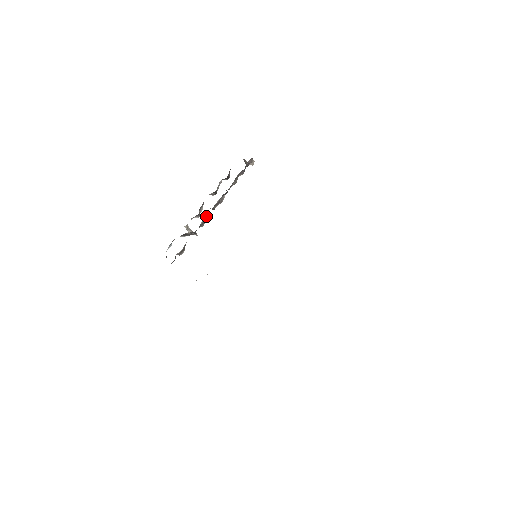
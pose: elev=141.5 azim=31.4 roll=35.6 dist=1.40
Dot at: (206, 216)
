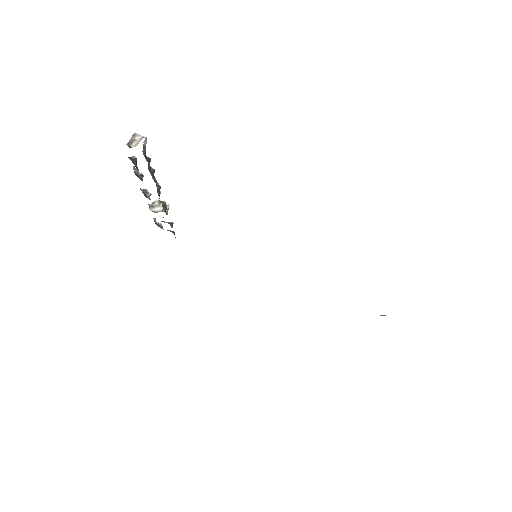
Dot at: occluded
